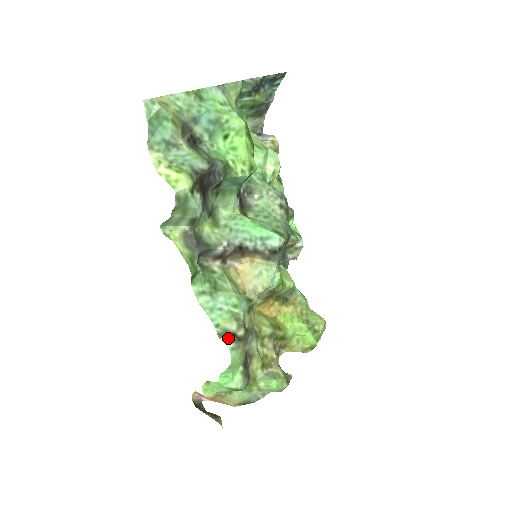
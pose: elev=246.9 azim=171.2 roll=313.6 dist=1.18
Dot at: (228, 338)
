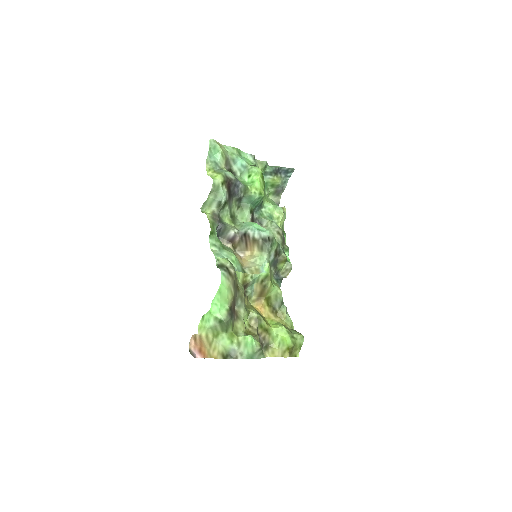
Dot at: (222, 268)
